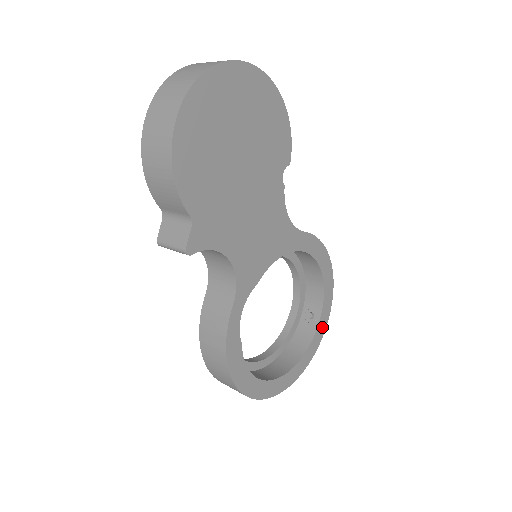
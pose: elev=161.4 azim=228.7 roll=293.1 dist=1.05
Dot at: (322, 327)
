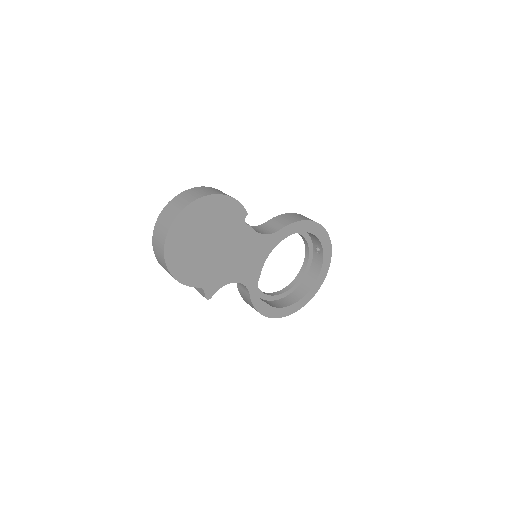
Dot at: (328, 253)
